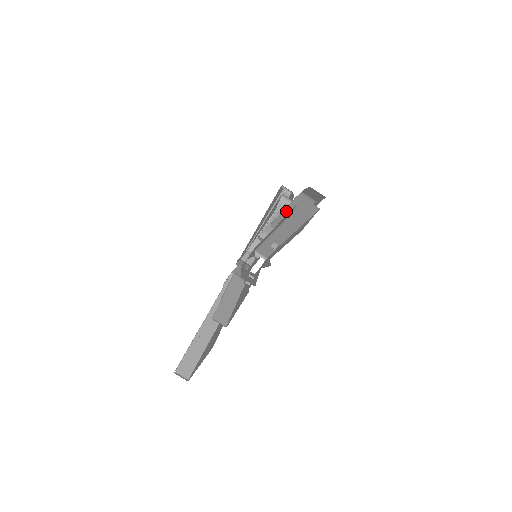
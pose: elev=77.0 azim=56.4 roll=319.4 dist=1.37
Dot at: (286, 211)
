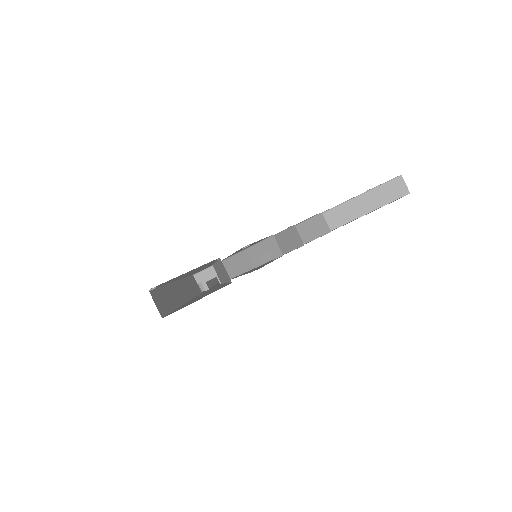
Dot at: occluded
